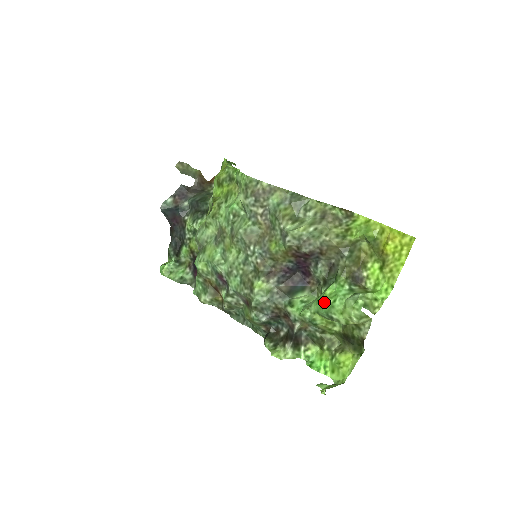
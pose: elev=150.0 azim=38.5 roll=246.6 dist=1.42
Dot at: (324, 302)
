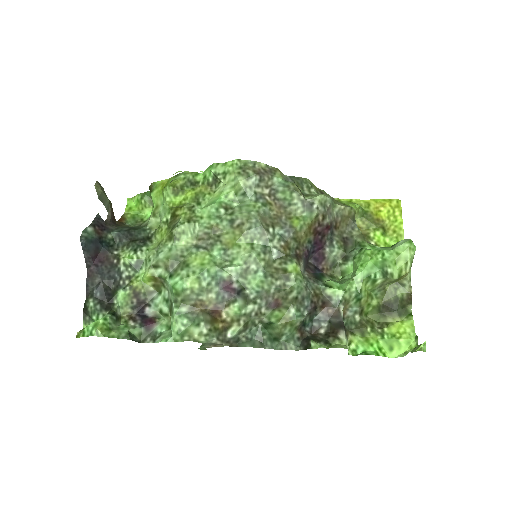
Dot at: (374, 259)
